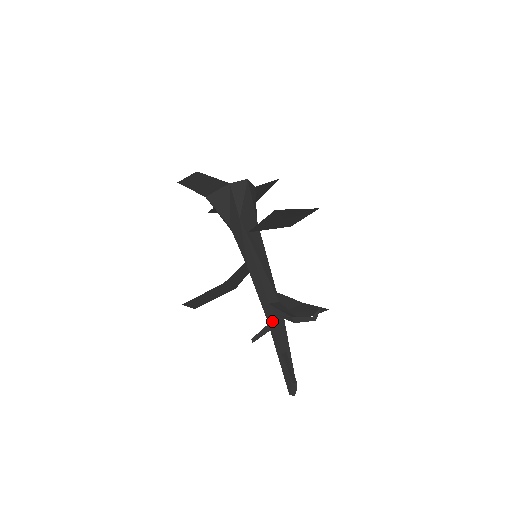
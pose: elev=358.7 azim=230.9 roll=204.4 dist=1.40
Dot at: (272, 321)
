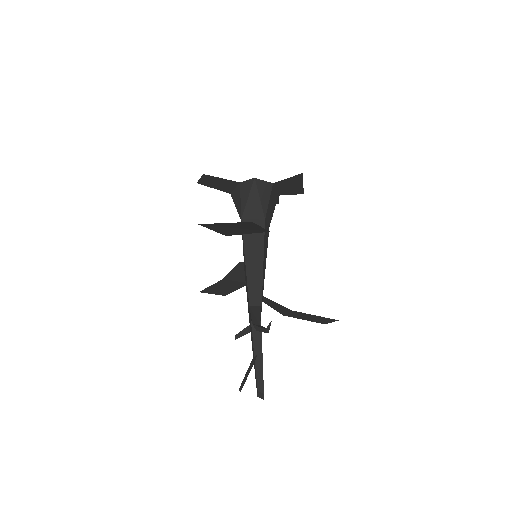
Dot at: (250, 323)
